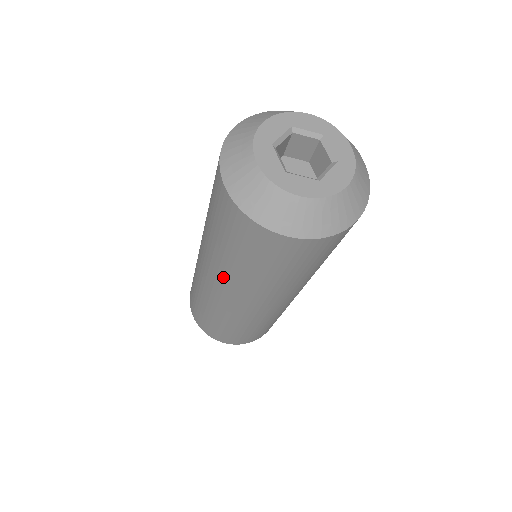
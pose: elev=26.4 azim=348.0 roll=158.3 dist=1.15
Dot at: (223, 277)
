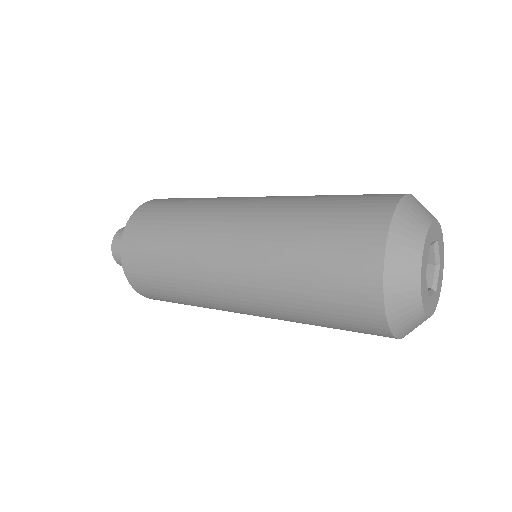
Dot at: (255, 263)
